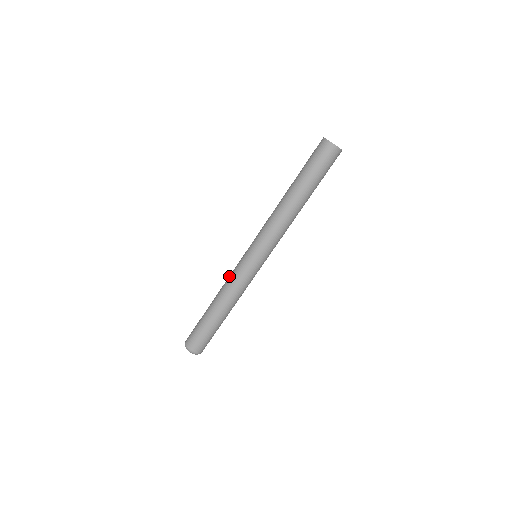
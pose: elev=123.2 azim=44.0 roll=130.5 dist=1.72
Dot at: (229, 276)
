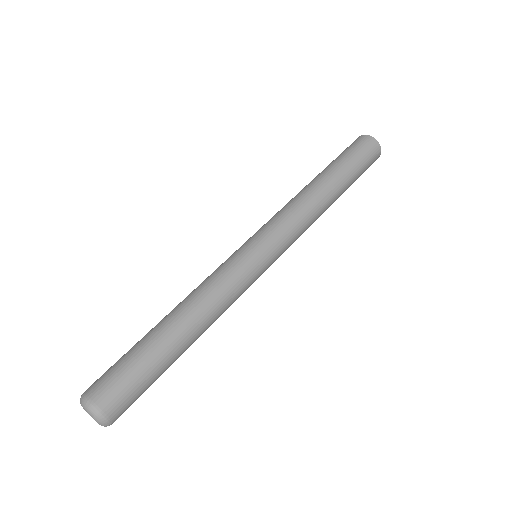
Dot at: (209, 276)
